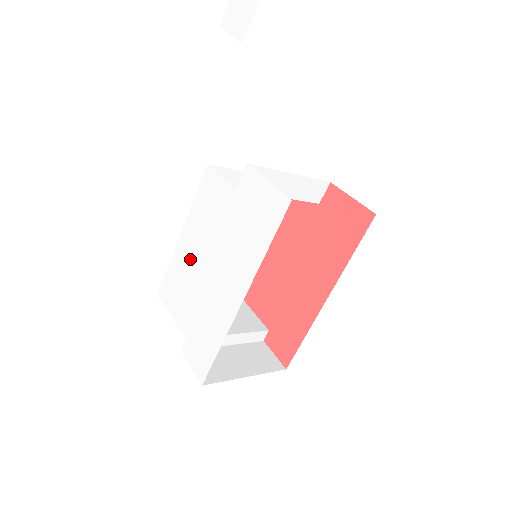
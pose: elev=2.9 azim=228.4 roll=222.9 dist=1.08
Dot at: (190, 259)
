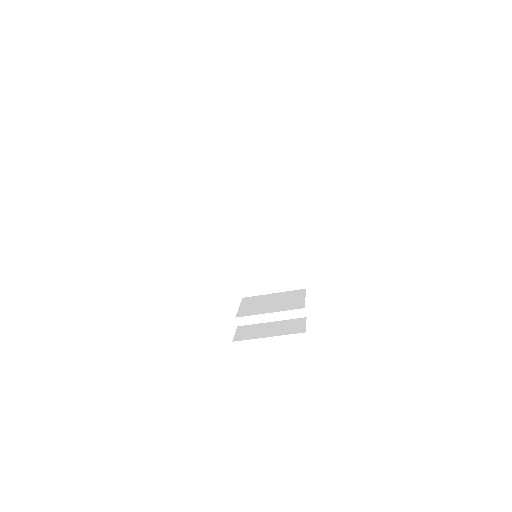
Dot at: occluded
